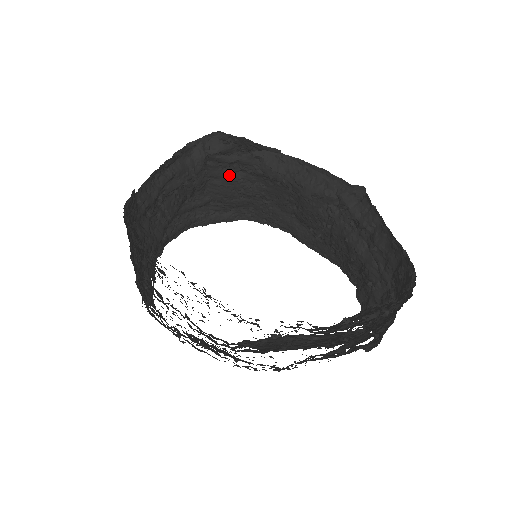
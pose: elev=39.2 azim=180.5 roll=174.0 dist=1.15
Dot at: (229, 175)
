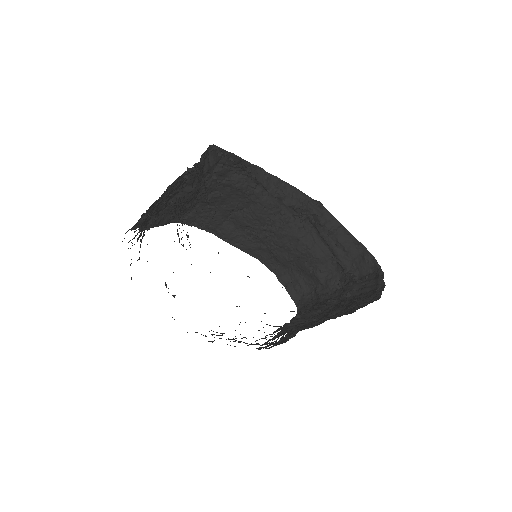
Dot at: (200, 183)
